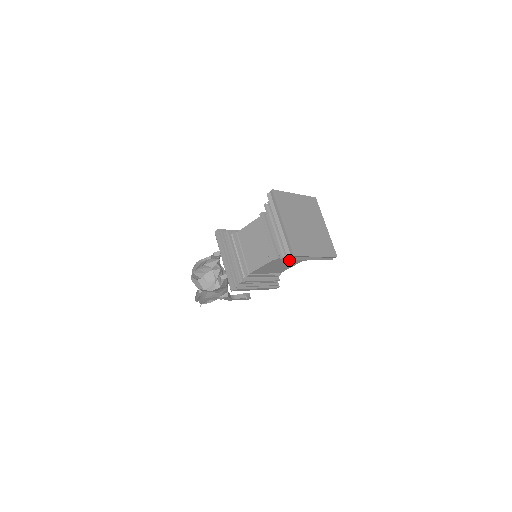
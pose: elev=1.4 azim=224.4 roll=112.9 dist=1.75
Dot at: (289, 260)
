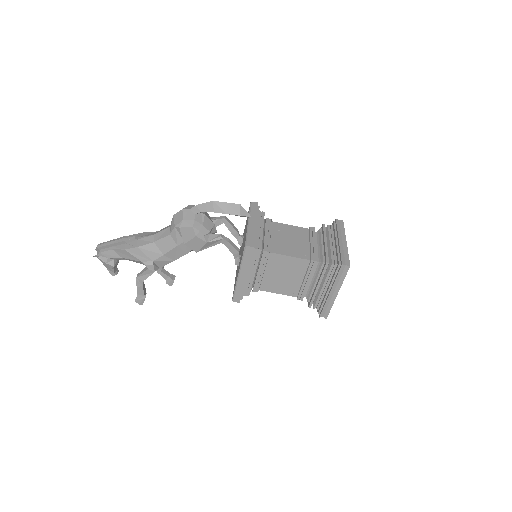
Dot at: (305, 278)
